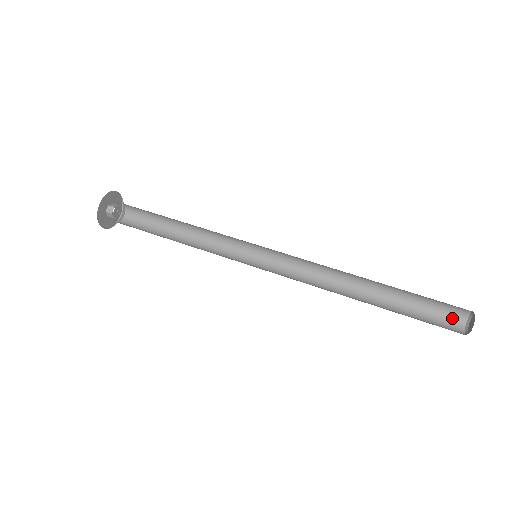
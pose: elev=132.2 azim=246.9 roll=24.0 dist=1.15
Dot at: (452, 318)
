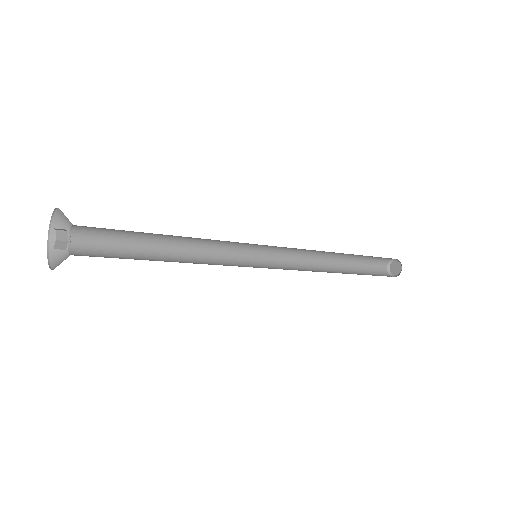
Dot at: (381, 270)
